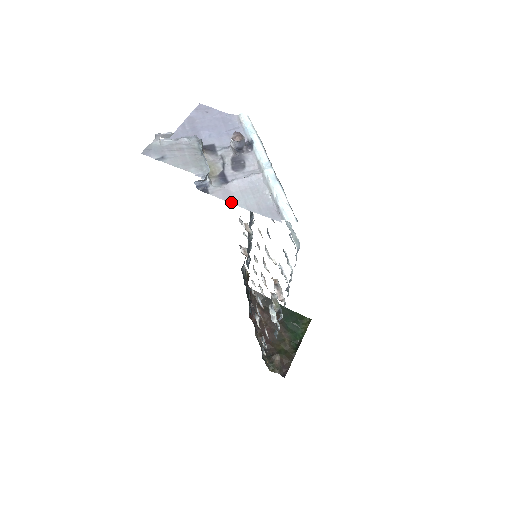
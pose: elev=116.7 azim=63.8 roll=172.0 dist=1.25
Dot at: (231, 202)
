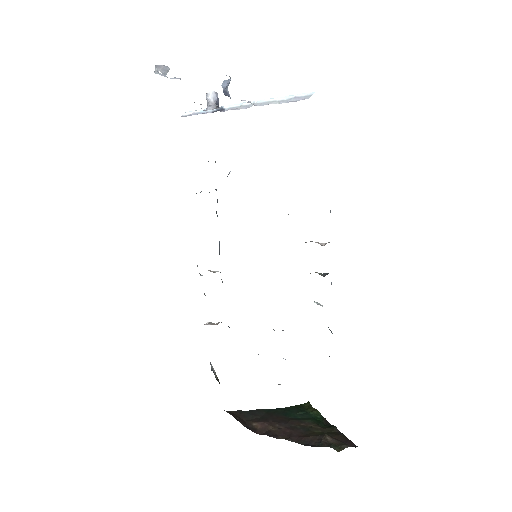
Dot at: occluded
